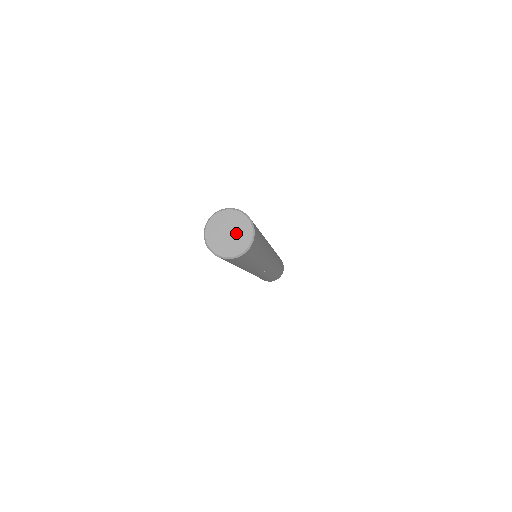
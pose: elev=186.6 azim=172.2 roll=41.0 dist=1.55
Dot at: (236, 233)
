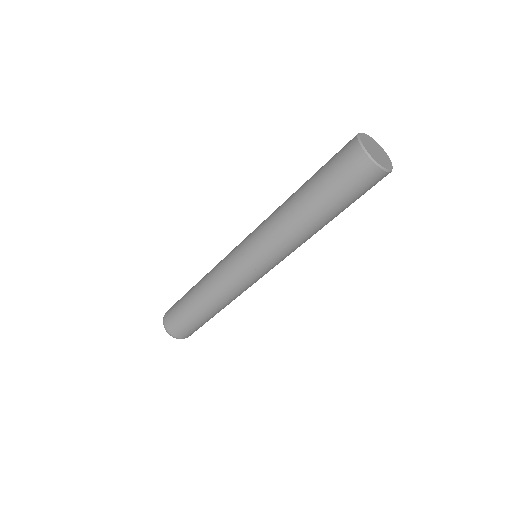
Dot at: (381, 153)
